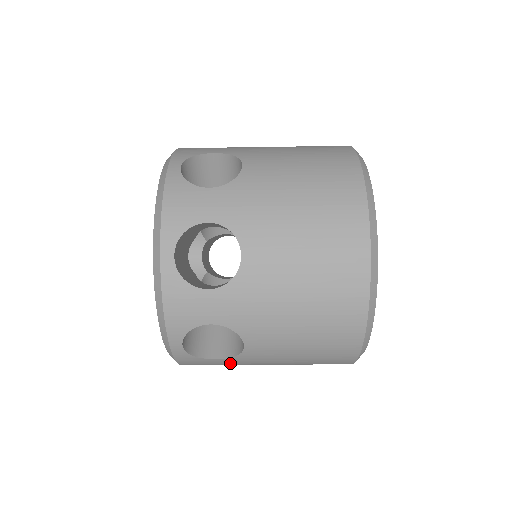
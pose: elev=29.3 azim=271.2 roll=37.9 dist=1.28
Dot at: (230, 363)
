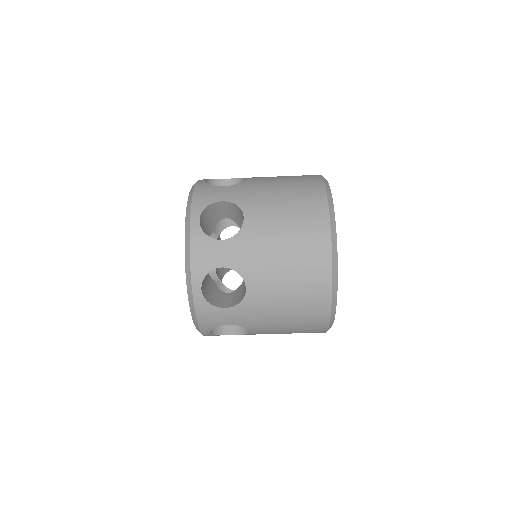
Dot at: (236, 316)
